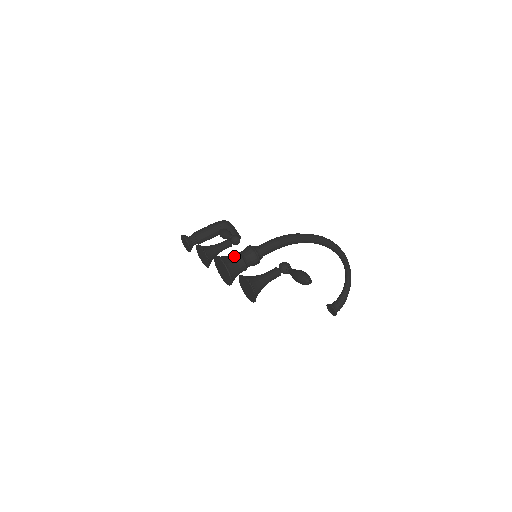
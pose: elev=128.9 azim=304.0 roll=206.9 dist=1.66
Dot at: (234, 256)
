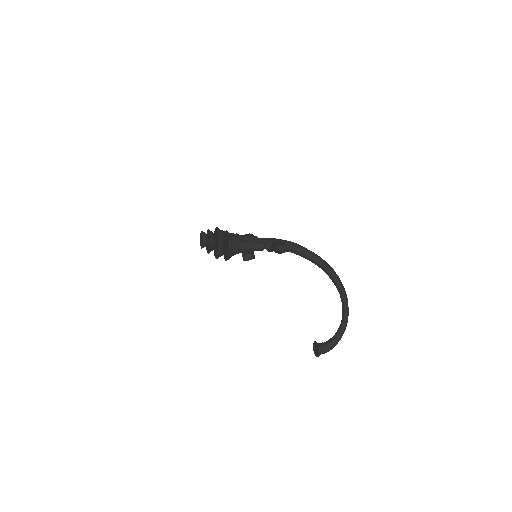
Dot at: (232, 233)
